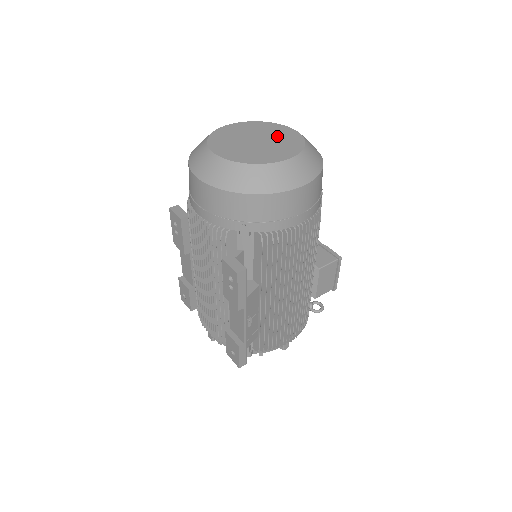
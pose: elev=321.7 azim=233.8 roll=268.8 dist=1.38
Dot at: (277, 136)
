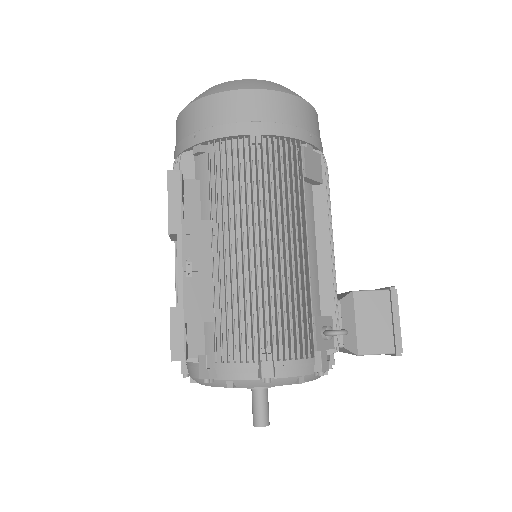
Dot at: occluded
